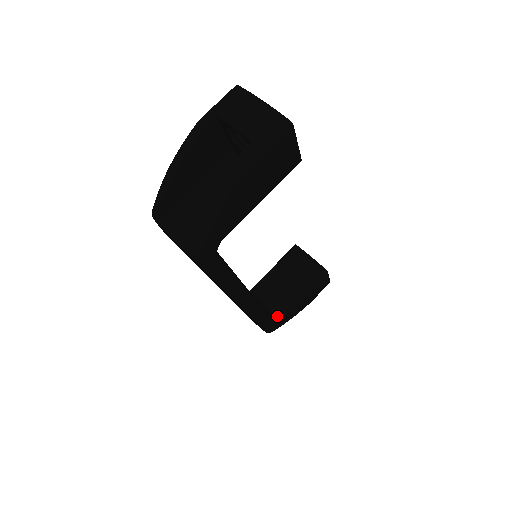
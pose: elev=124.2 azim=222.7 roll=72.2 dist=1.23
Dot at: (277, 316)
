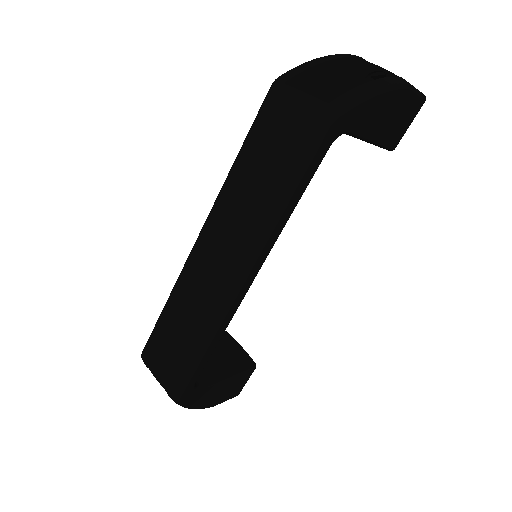
Dot at: occluded
